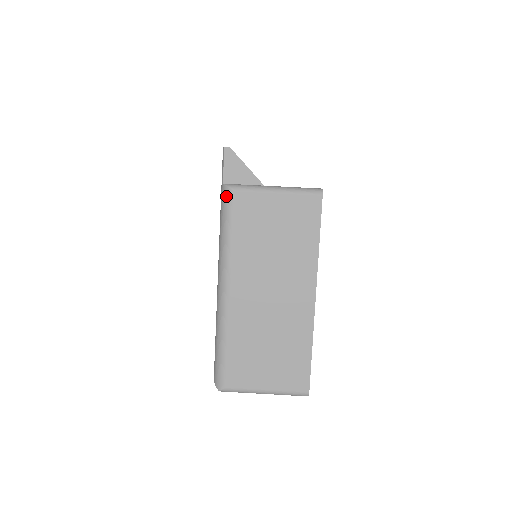
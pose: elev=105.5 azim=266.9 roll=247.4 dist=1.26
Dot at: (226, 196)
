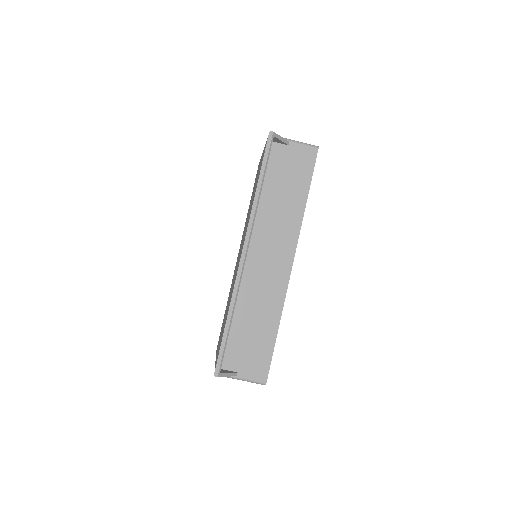
Dot at: occluded
